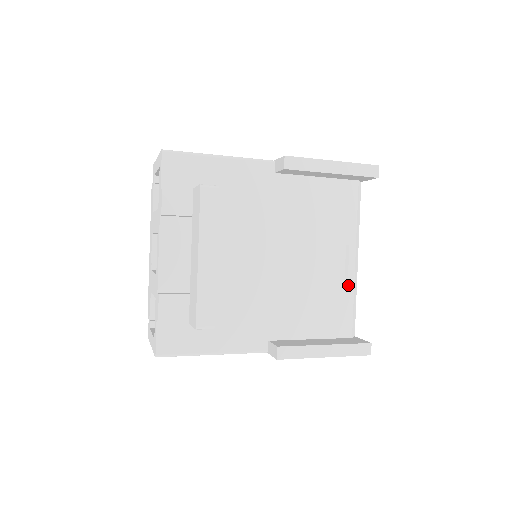
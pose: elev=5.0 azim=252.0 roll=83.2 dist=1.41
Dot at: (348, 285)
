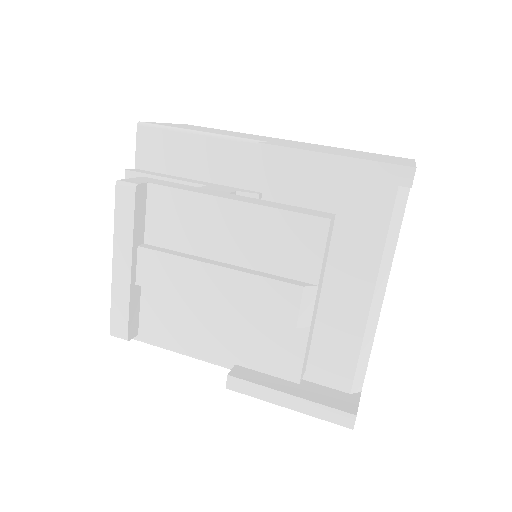
Dot at: (355, 327)
